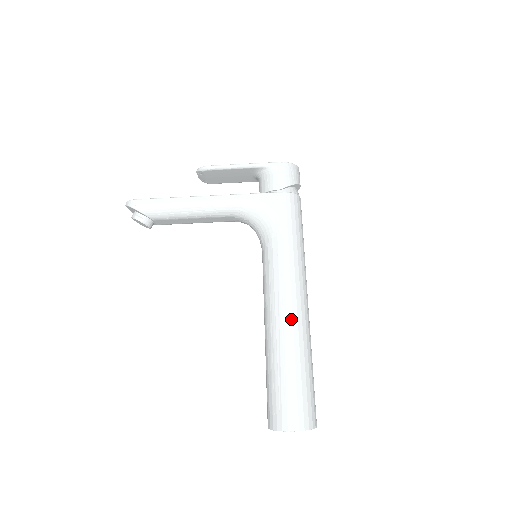
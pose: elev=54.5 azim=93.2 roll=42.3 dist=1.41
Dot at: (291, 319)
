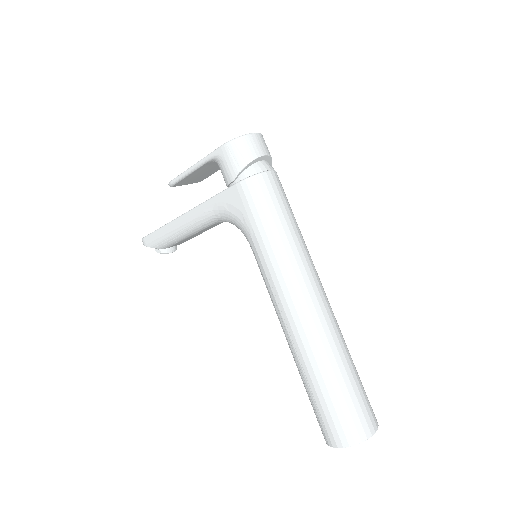
Dot at: (296, 331)
